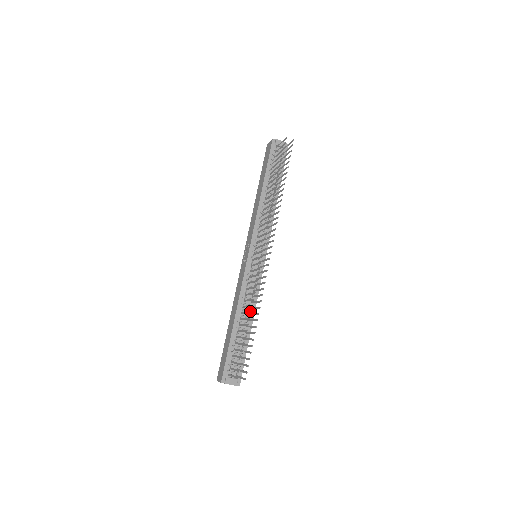
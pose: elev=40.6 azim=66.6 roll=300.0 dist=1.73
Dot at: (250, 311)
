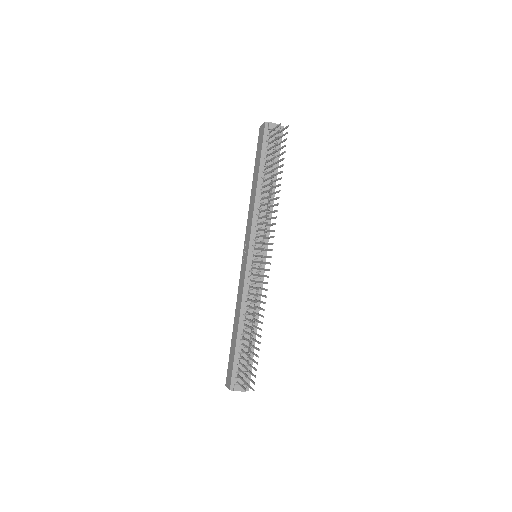
Dot at: (253, 321)
